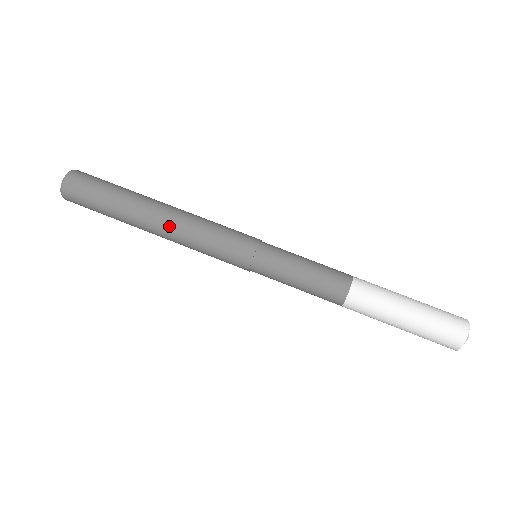
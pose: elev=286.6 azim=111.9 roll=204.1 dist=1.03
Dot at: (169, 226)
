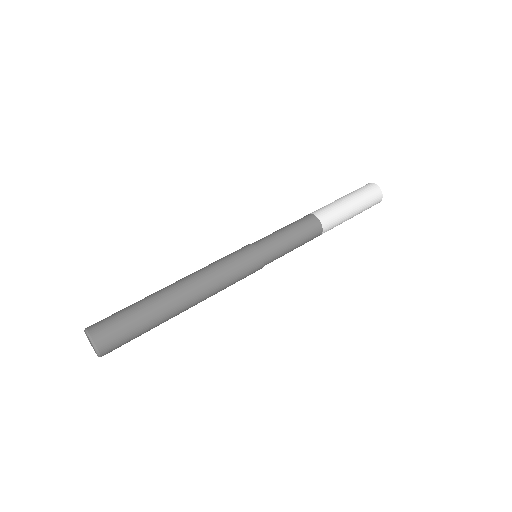
Dot at: (193, 282)
